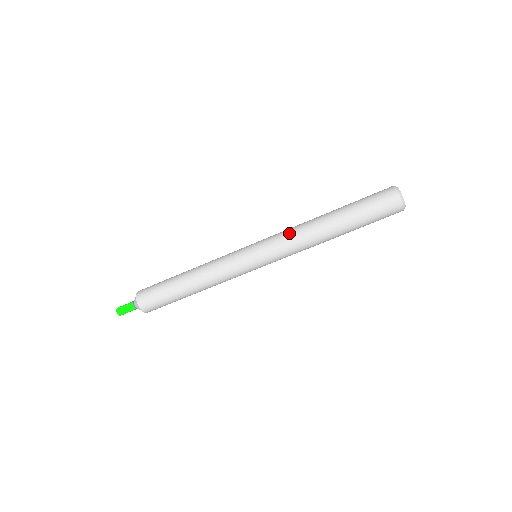
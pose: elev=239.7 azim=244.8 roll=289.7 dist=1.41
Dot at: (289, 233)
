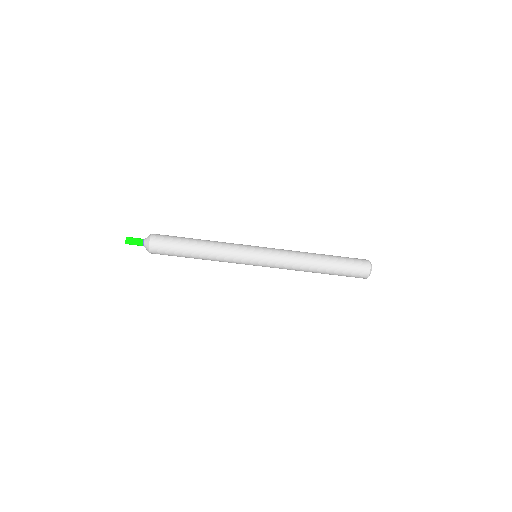
Dot at: (288, 264)
